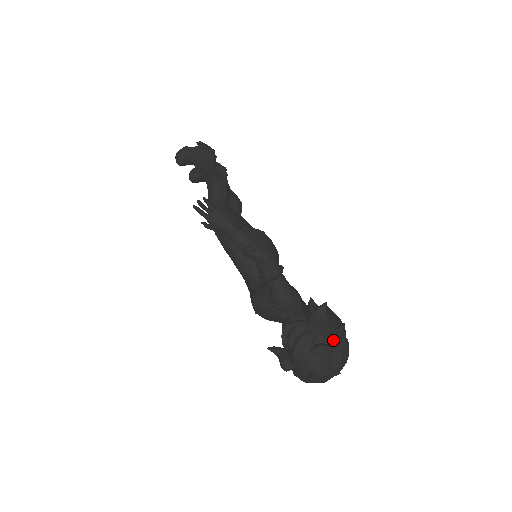
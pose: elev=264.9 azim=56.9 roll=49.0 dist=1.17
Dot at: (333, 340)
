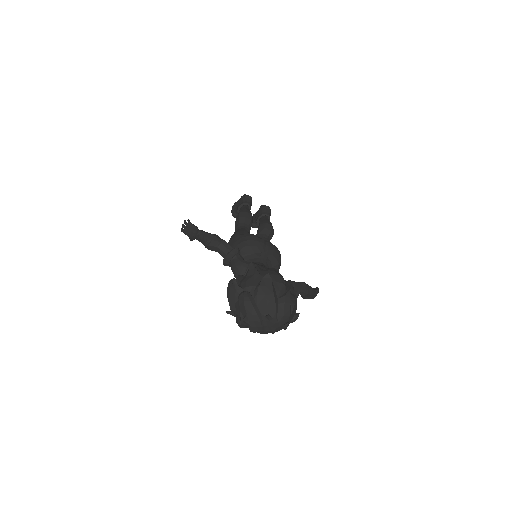
Dot at: (256, 288)
